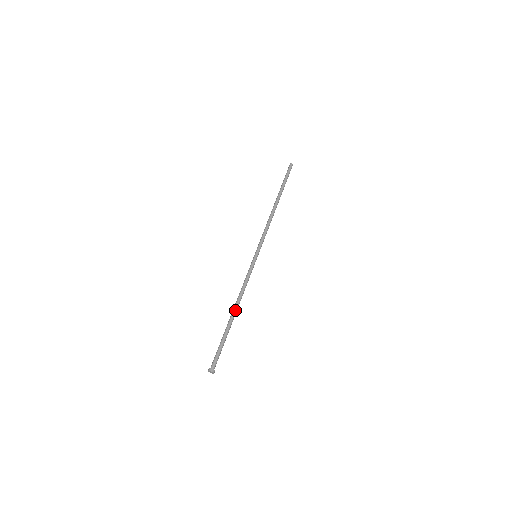
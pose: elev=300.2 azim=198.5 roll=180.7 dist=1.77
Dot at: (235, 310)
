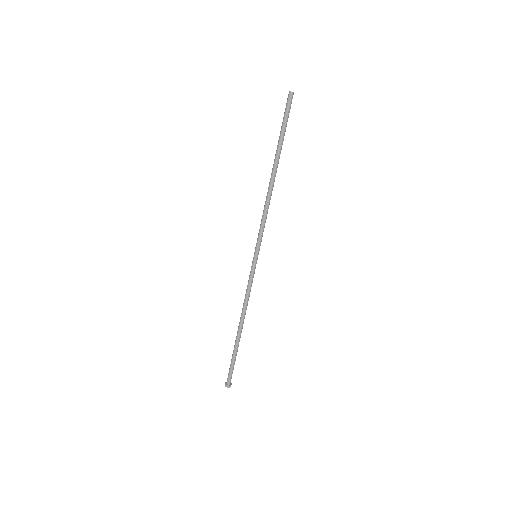
Dot at: occluded
